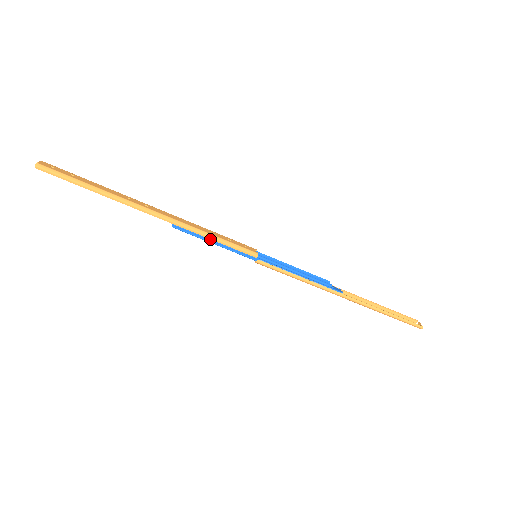
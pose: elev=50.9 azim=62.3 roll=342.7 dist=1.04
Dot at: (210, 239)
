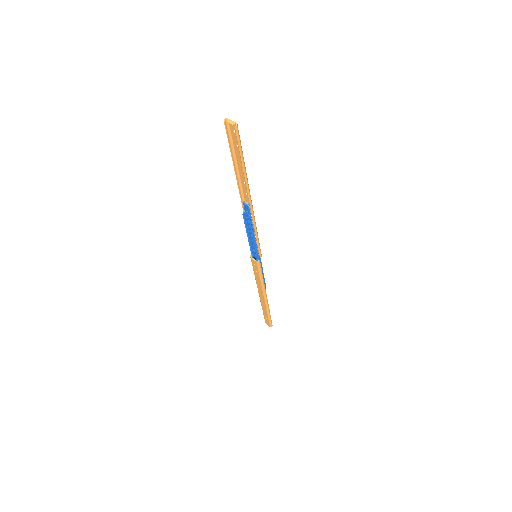
Dot at: (254, 235)
